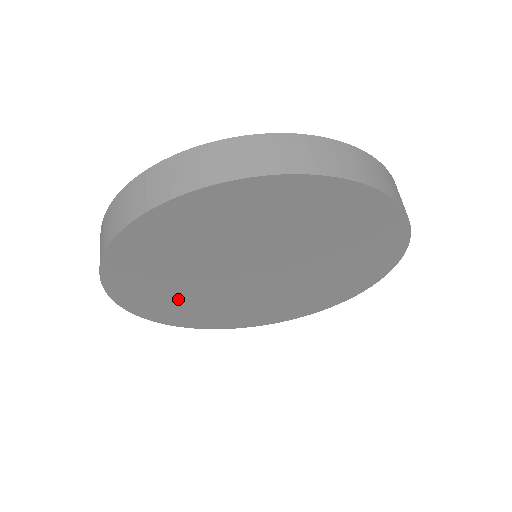
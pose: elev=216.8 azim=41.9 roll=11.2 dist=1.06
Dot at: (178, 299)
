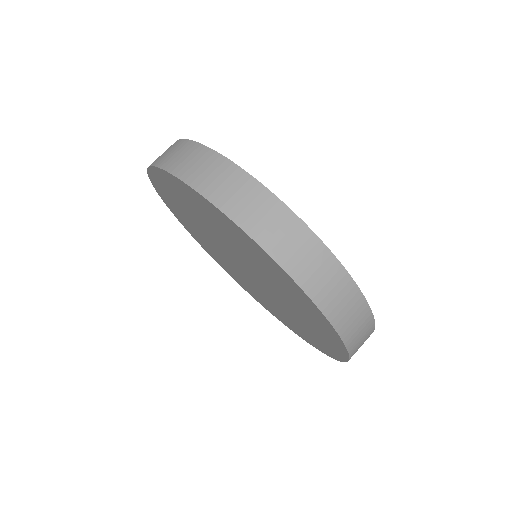
Dot at: (208, 245)
